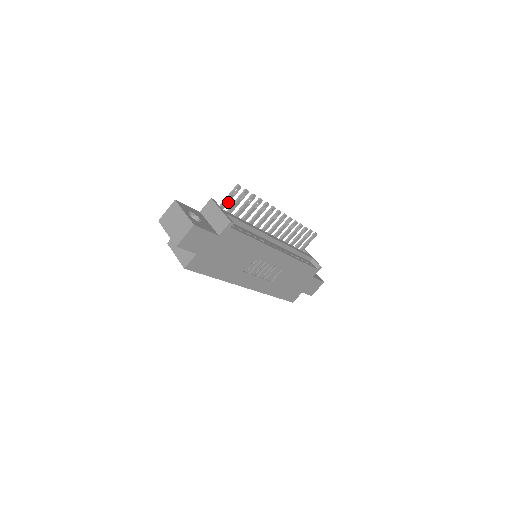
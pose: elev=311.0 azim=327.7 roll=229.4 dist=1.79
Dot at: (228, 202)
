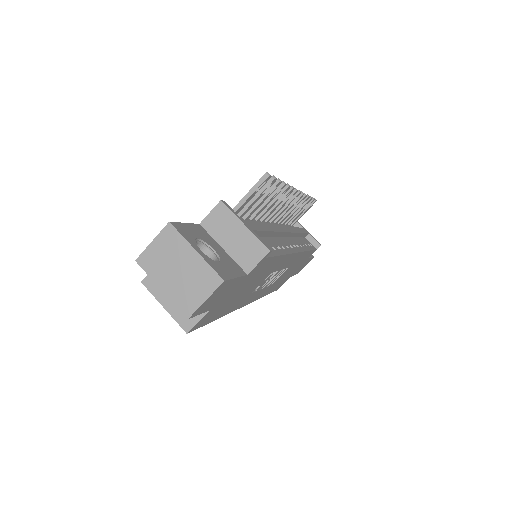
Dot at: (246, 202)
